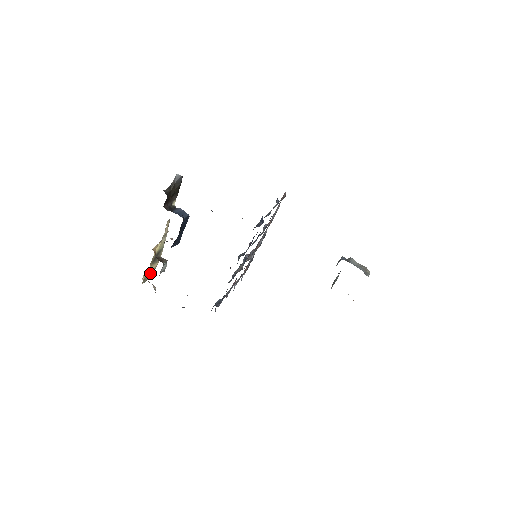
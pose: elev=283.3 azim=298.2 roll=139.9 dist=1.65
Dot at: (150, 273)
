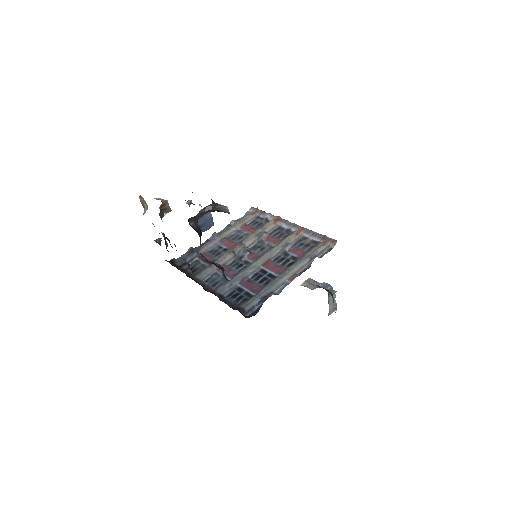
Dot at: occluded
